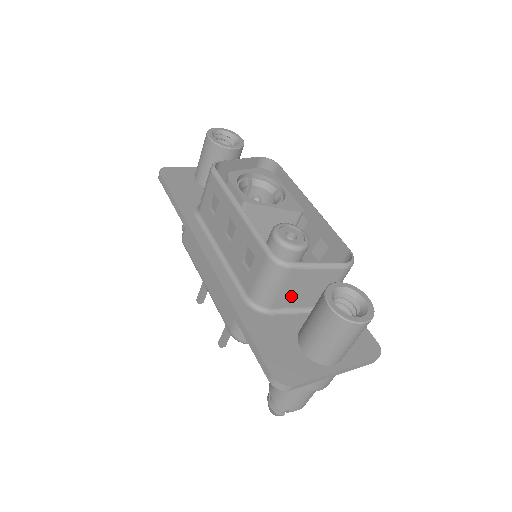
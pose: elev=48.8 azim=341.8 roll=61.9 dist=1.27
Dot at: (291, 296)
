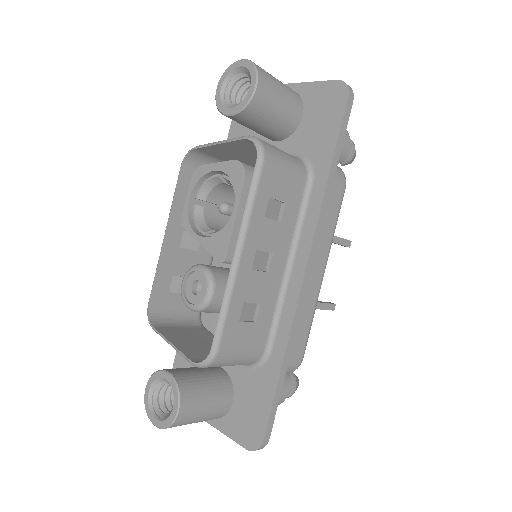
Dot at: occluded
